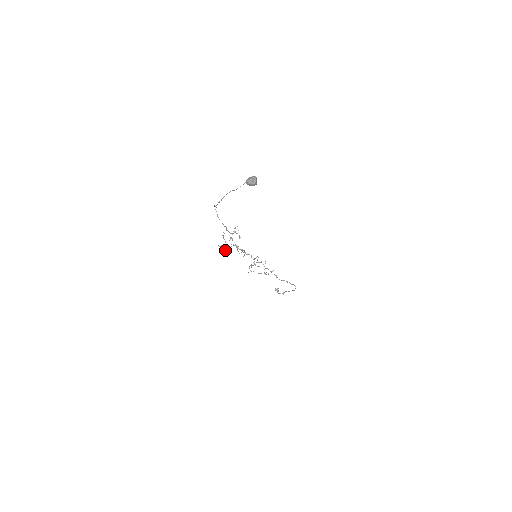
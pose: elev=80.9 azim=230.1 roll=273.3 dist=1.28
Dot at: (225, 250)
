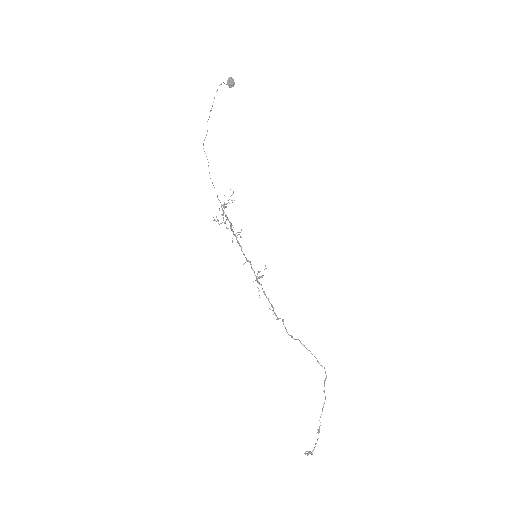
Dot at: (223, 220)
